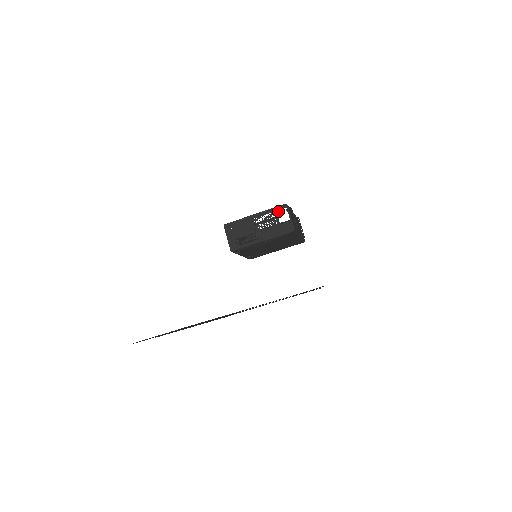
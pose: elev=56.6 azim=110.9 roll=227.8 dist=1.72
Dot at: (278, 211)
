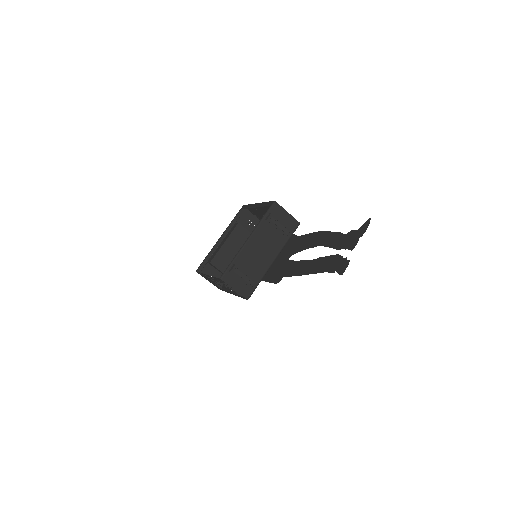
Dot at: (220, 281)
